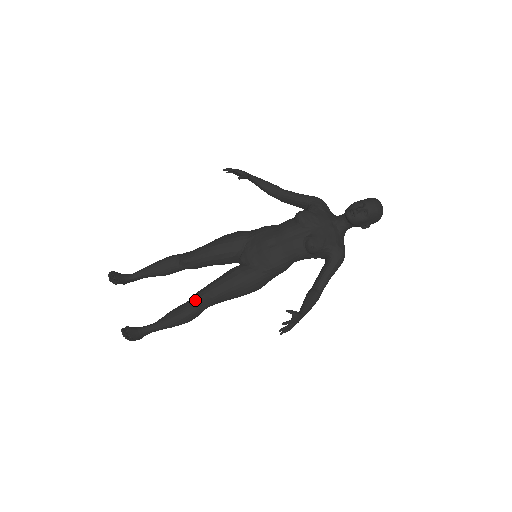
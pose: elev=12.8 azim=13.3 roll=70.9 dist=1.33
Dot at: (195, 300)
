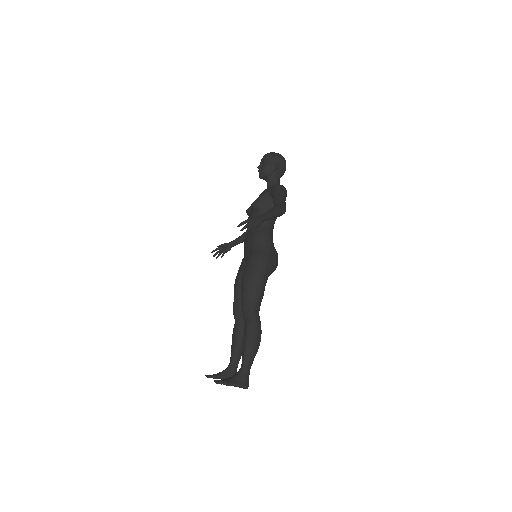
Dot at: (242, 314)
